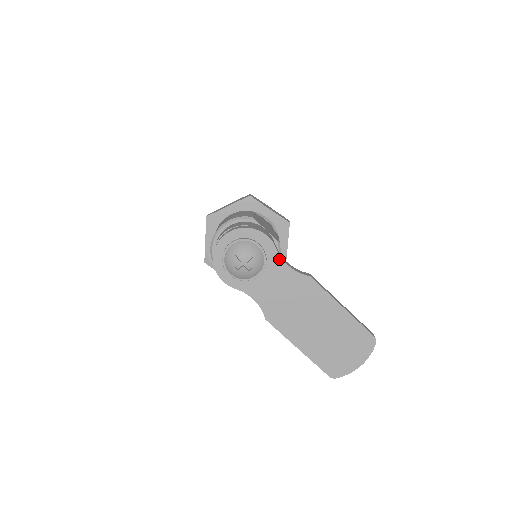
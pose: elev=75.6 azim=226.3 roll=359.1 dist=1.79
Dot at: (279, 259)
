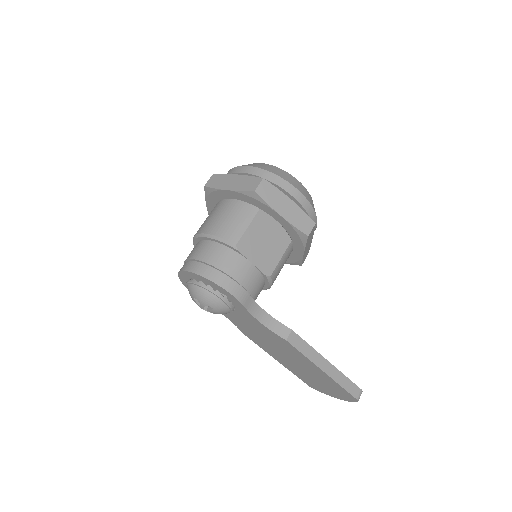
Dot at: (249, 314)
